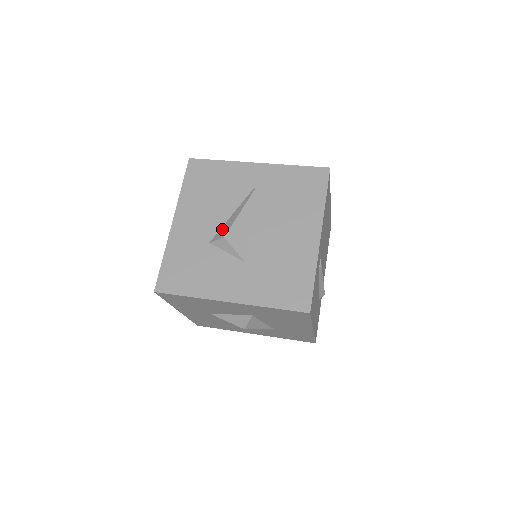
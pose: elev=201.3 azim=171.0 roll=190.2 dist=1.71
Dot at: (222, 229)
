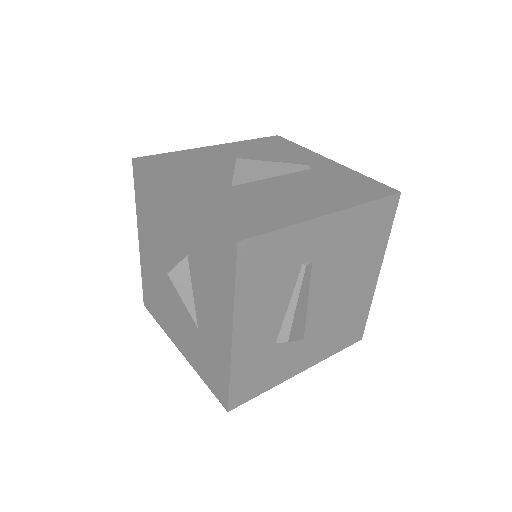
Dot at: occluded
